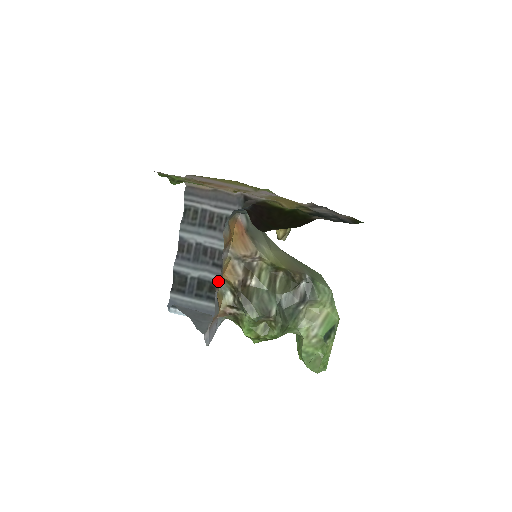
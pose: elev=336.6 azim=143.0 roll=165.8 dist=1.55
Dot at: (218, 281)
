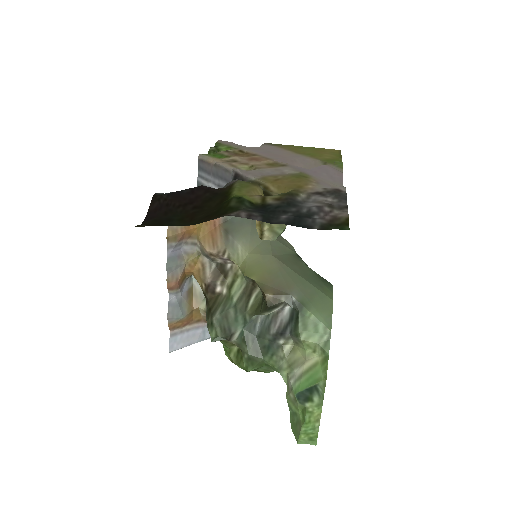
Dot at: (182, 280)
